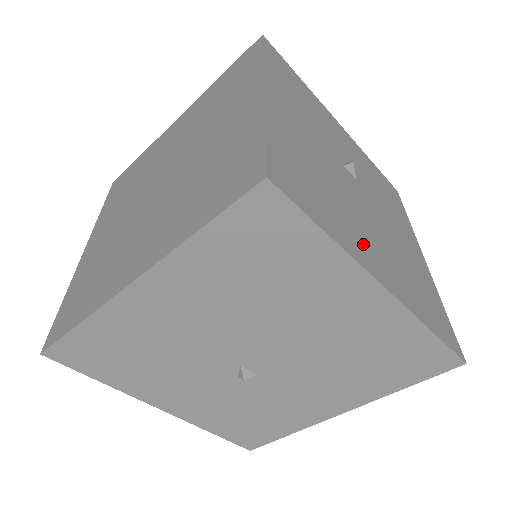
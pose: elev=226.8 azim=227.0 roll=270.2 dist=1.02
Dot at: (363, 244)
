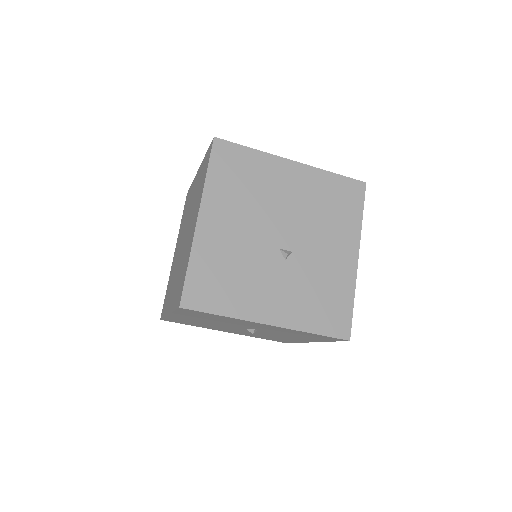
Dot at: occluded
